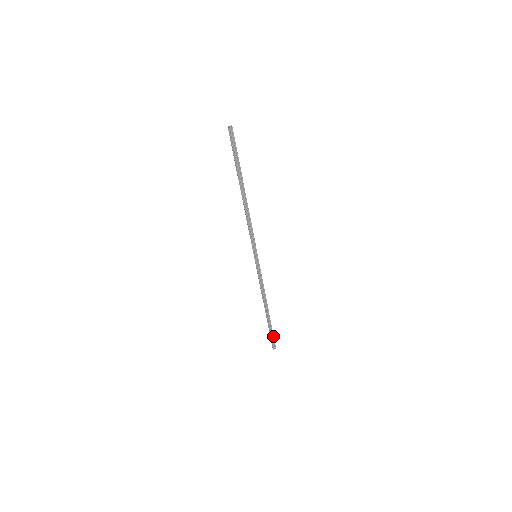
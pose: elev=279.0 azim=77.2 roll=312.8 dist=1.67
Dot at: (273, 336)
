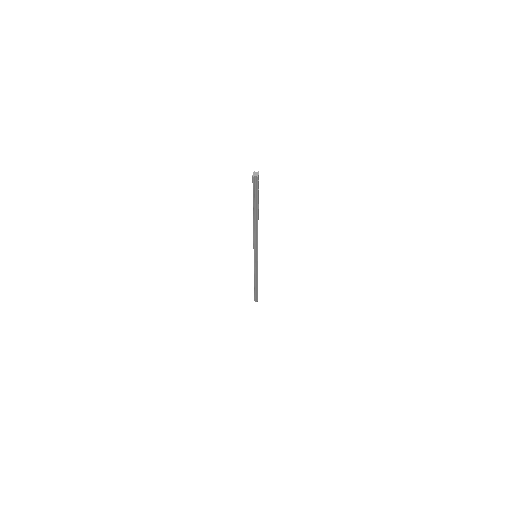
Dot at: (257, 296)
